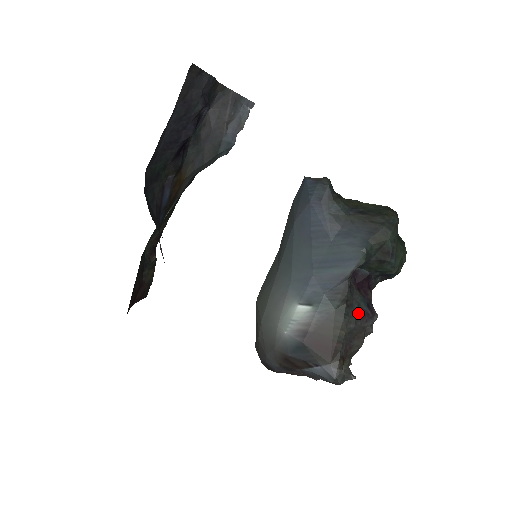
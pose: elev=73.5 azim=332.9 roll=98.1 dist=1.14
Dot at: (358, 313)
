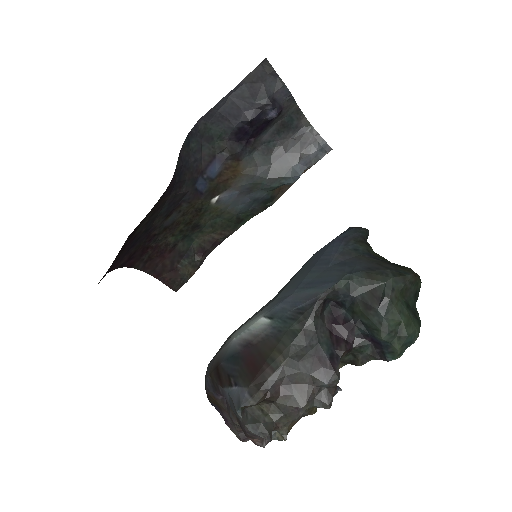
Dot at: (313, 352)
